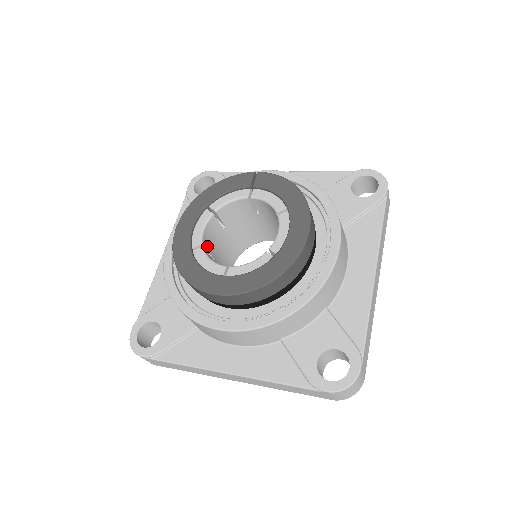
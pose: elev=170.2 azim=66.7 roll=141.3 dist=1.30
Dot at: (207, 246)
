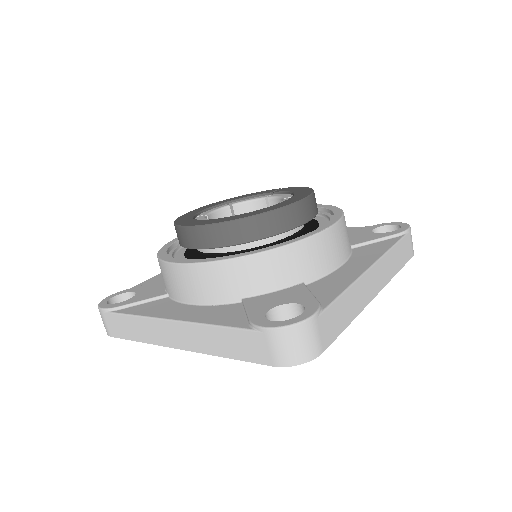
Dot at: occluded
